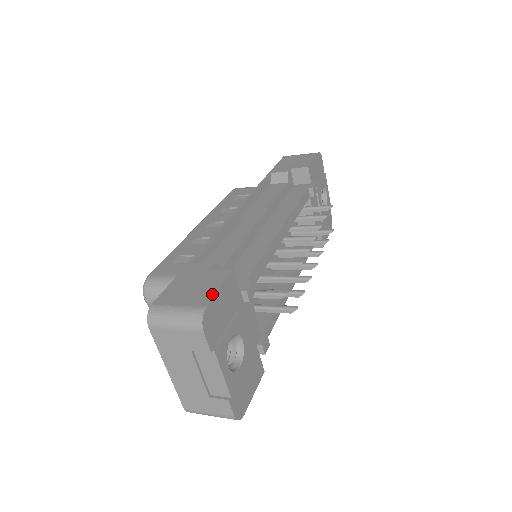
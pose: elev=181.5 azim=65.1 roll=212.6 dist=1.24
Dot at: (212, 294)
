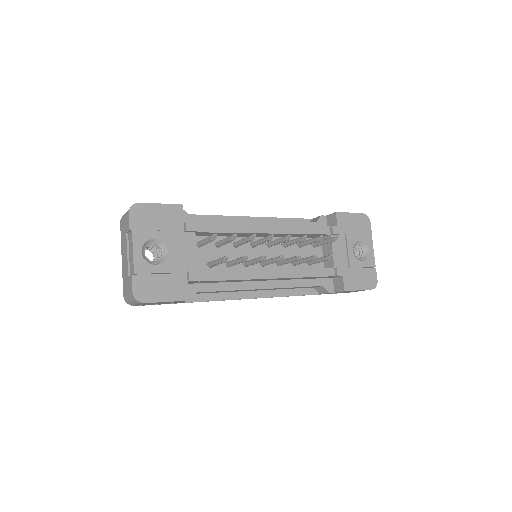
Dot at: (152, 203)
